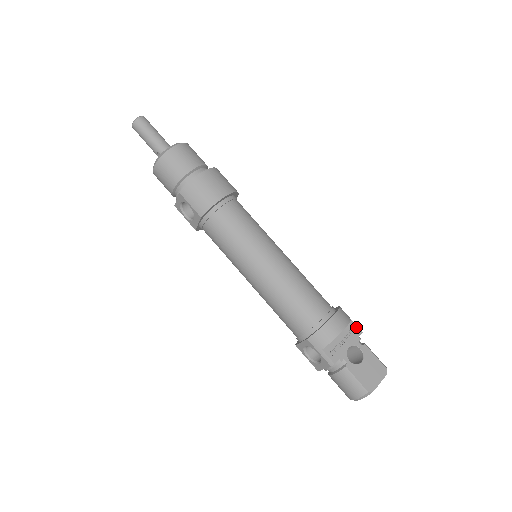
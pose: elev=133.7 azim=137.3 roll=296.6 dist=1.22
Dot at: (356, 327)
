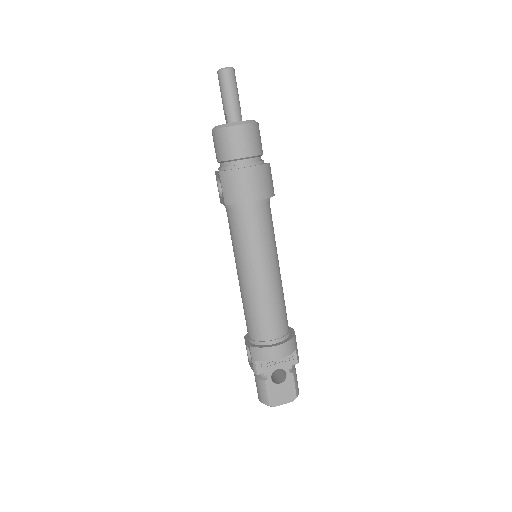
Dot at: (296, 357)
